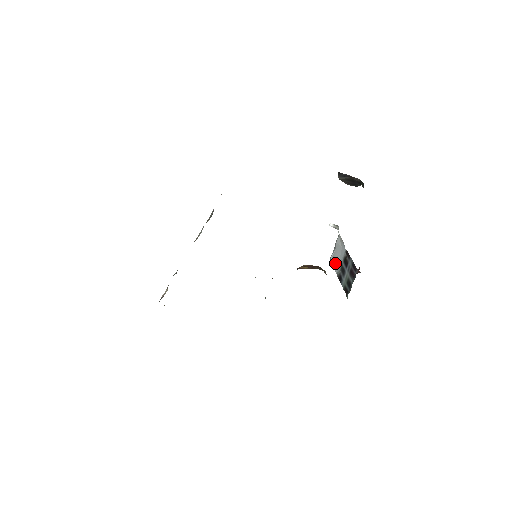
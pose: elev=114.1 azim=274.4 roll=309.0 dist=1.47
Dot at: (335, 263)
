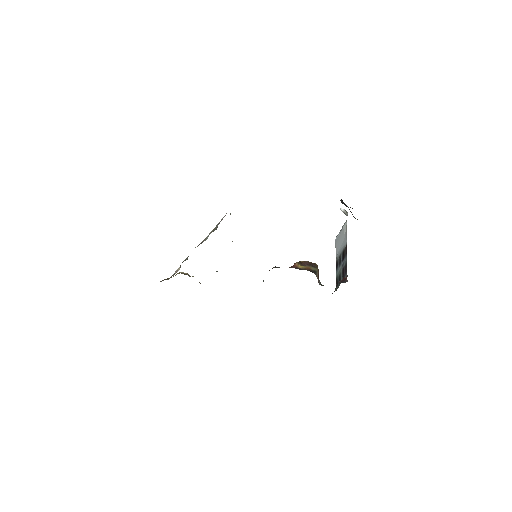
Dot at: (338, 246)
